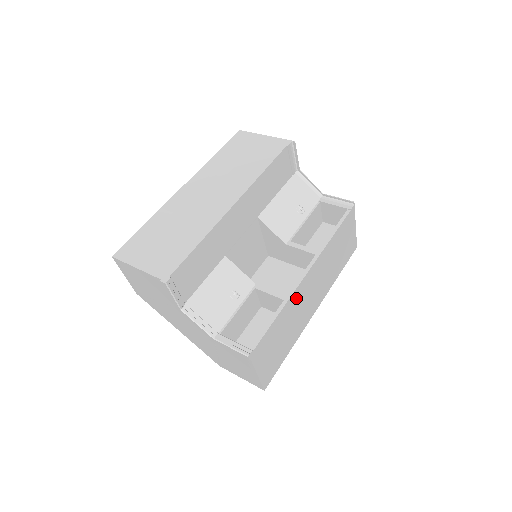
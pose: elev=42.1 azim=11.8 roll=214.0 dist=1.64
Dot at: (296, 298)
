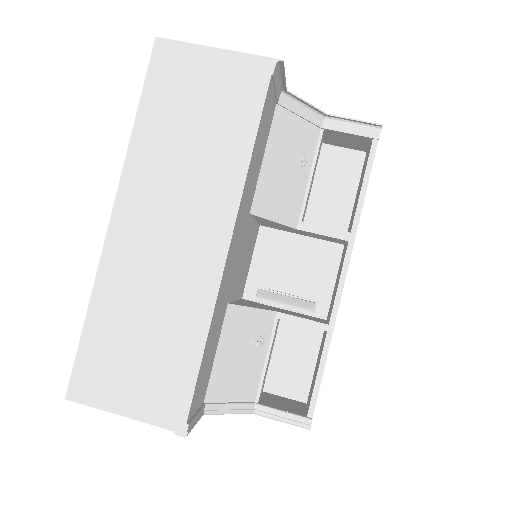
Dot at: occluded
